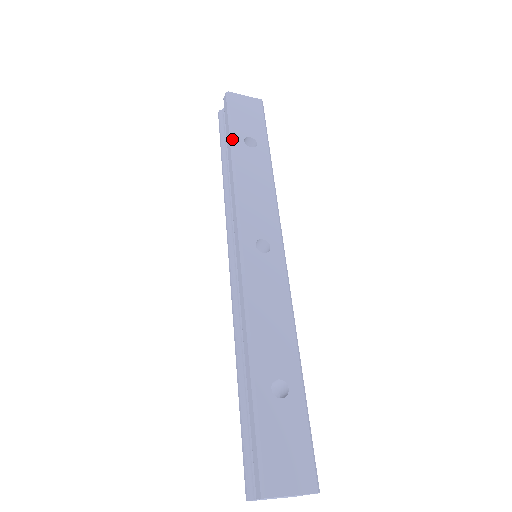
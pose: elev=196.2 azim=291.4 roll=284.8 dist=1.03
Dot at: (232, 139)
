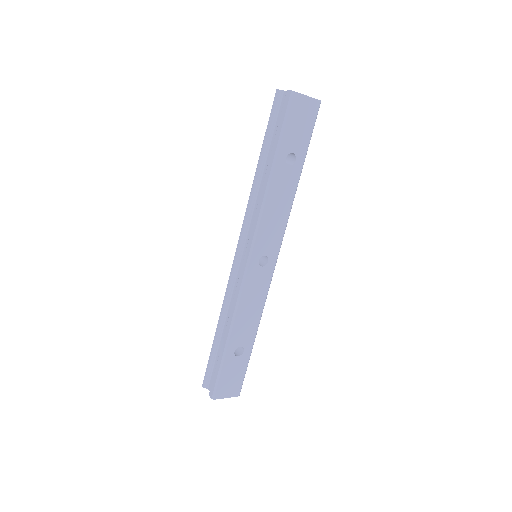
Dot at: (277, 156)
